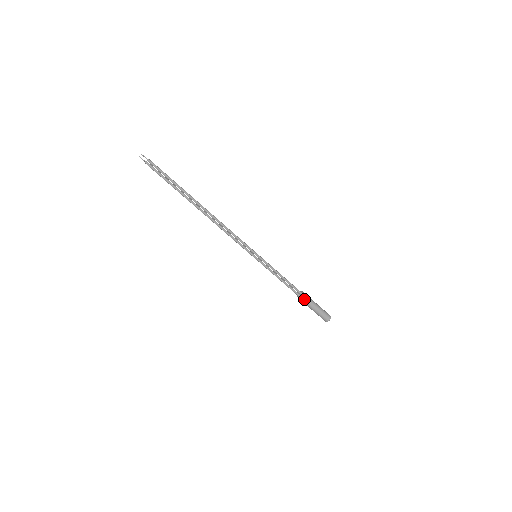
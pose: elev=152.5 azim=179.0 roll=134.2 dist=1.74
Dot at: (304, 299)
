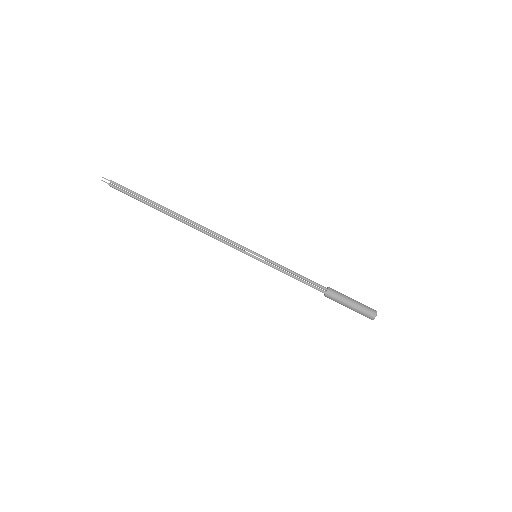
Dot at: (333, 292)
